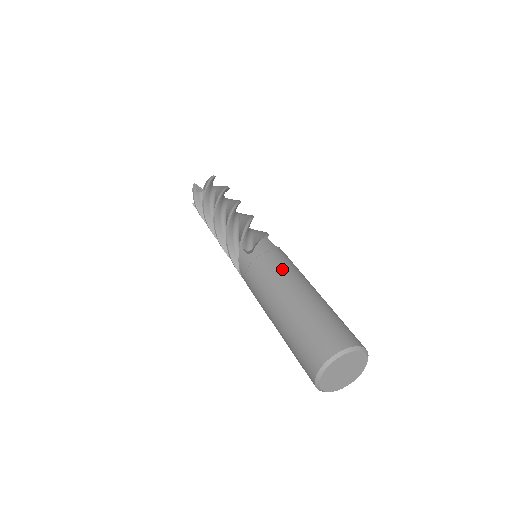
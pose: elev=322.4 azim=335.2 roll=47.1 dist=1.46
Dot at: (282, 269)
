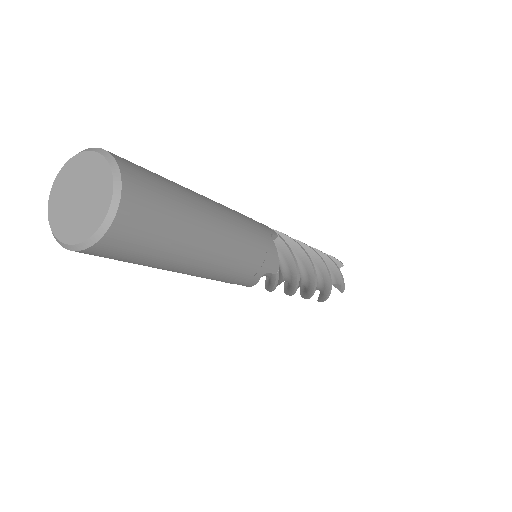
Dot at: occluded
